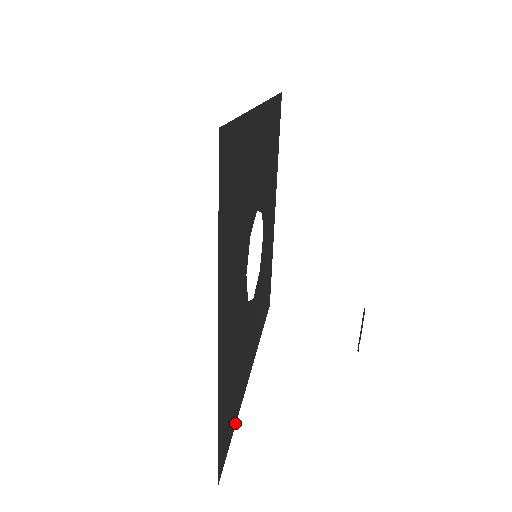
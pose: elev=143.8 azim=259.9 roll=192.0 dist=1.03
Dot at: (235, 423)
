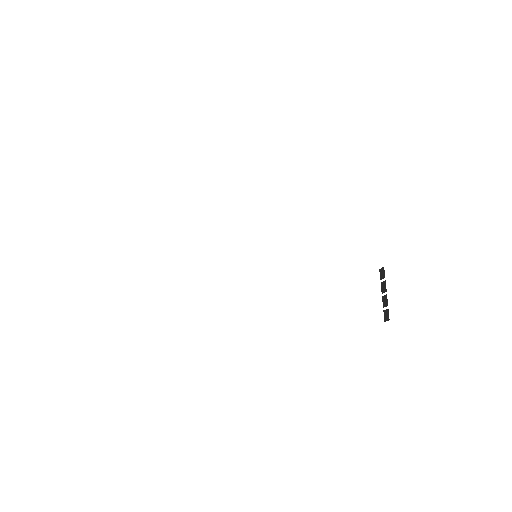
Dot at: occluded
